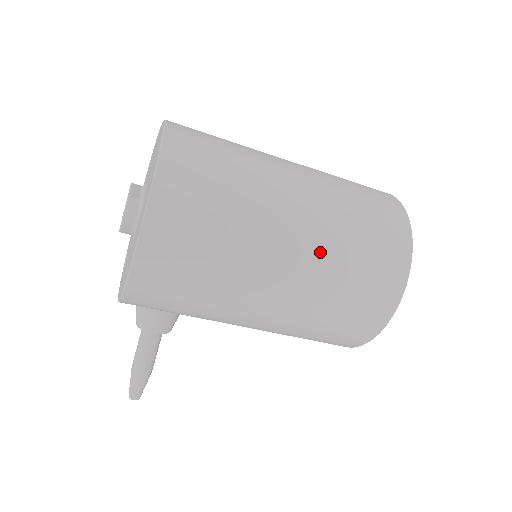
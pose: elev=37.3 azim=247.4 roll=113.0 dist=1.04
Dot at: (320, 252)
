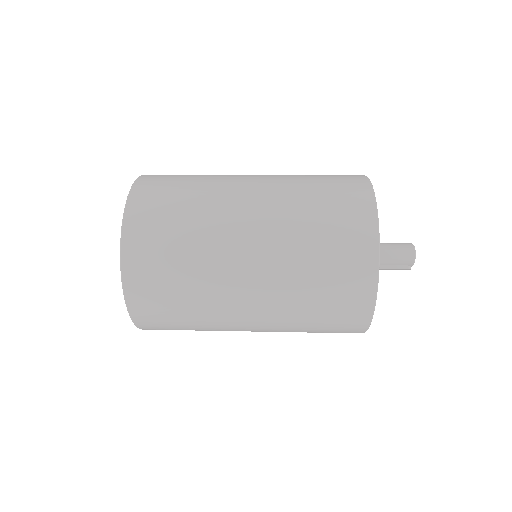
Dot at: (277, 320)
